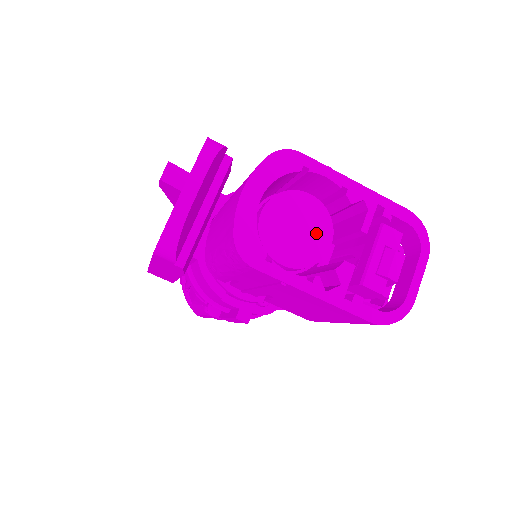
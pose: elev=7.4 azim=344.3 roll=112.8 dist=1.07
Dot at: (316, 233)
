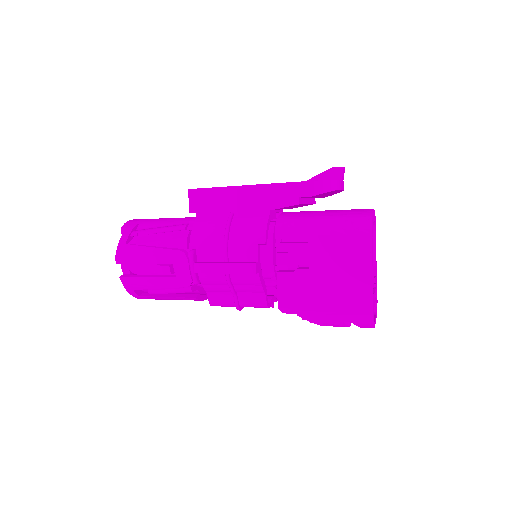
Dot at: occluded
